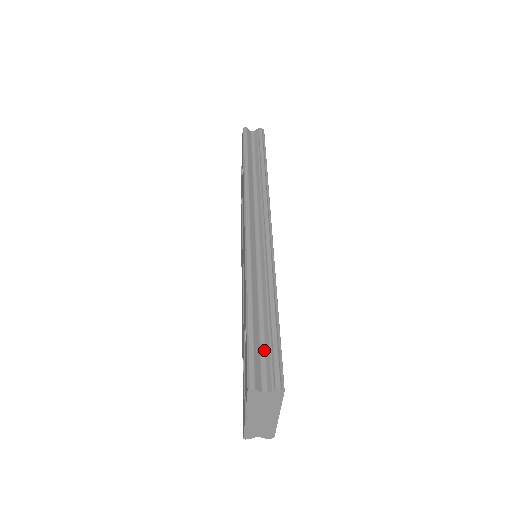
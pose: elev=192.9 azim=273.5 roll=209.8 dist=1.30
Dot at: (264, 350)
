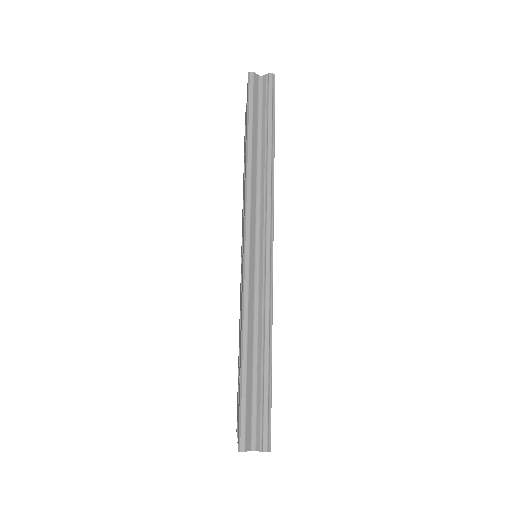
Dot at: (255, 406)
